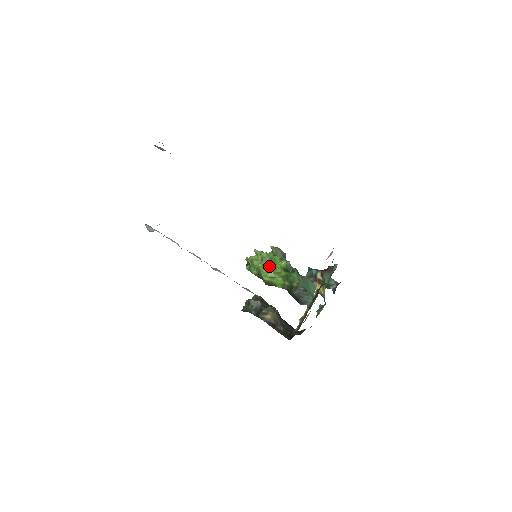
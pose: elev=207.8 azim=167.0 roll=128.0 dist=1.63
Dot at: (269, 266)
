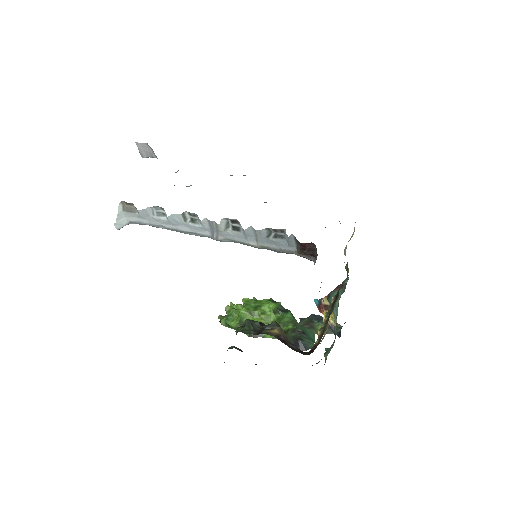
Dot at: (254, 310)
